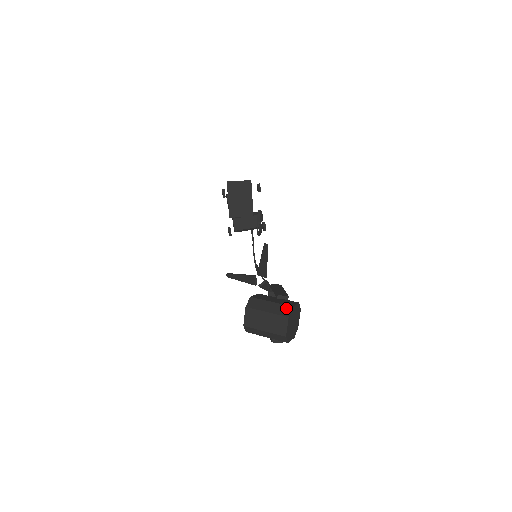
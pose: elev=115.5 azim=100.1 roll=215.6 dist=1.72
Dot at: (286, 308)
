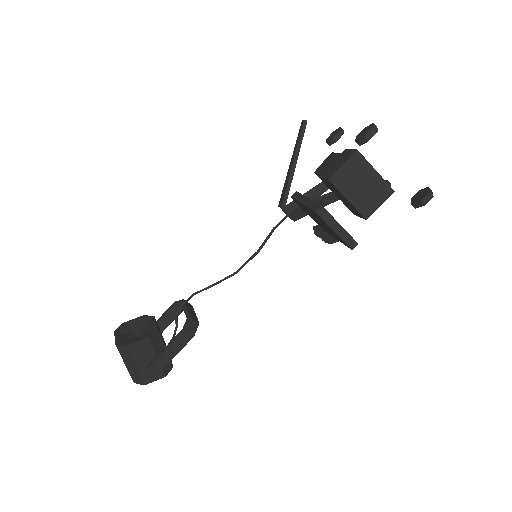
Dot at: (139, 380)
